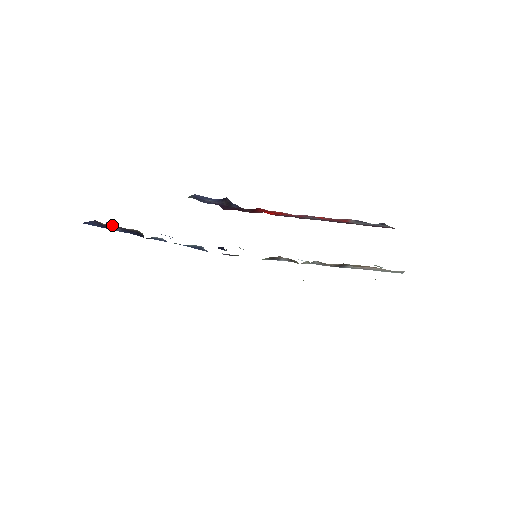
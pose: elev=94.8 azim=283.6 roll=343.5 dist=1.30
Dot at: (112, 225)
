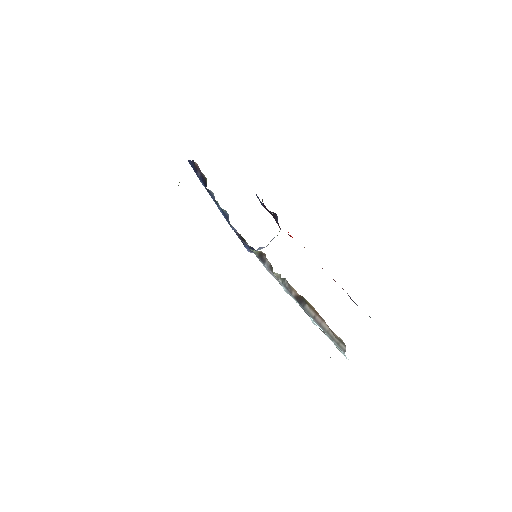
Dot at: (198, 167)
